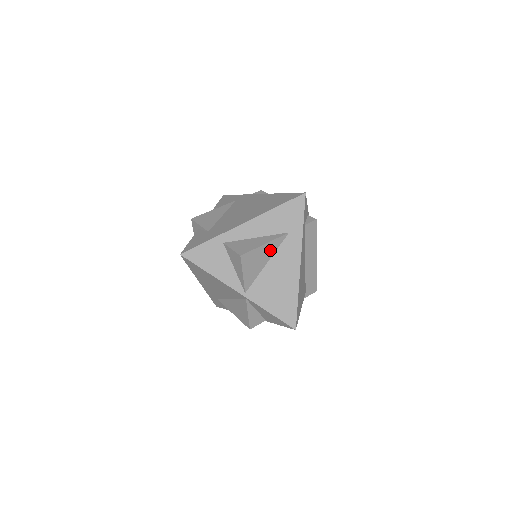
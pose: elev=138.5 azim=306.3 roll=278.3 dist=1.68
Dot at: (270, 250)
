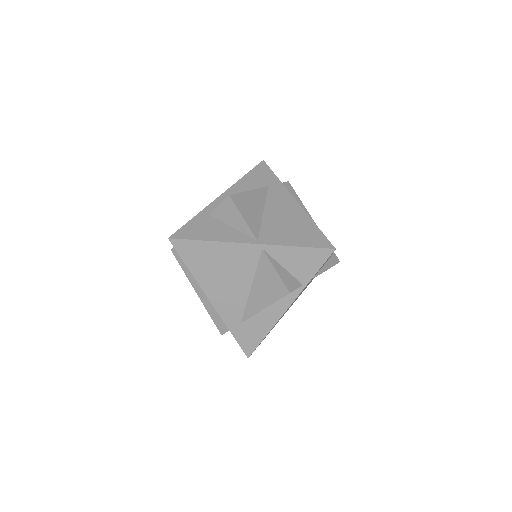
Dot at: (259, 199)
